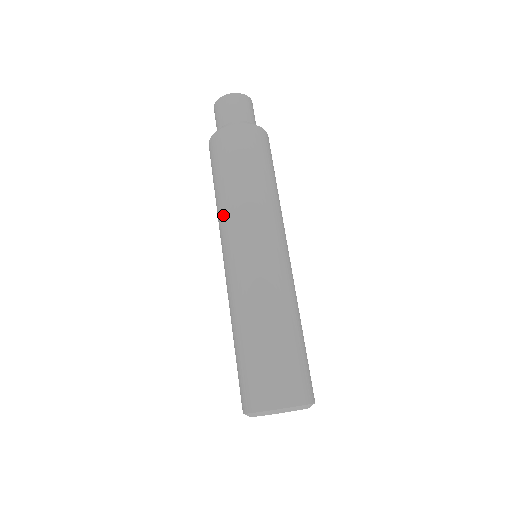
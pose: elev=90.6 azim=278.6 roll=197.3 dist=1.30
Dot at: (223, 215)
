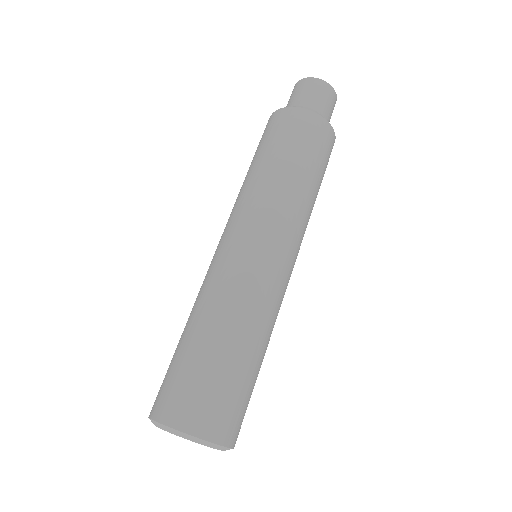
Dot at: (268, 195)
